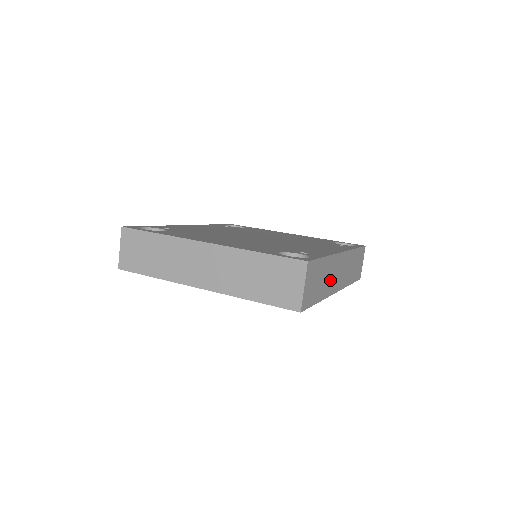
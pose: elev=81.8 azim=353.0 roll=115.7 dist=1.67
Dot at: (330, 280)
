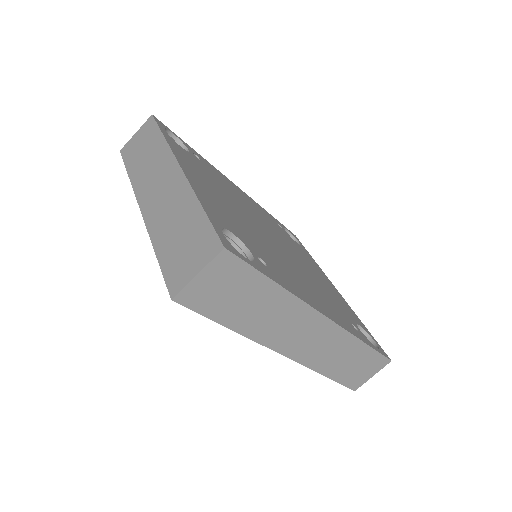
Dot at: (275, 325)
